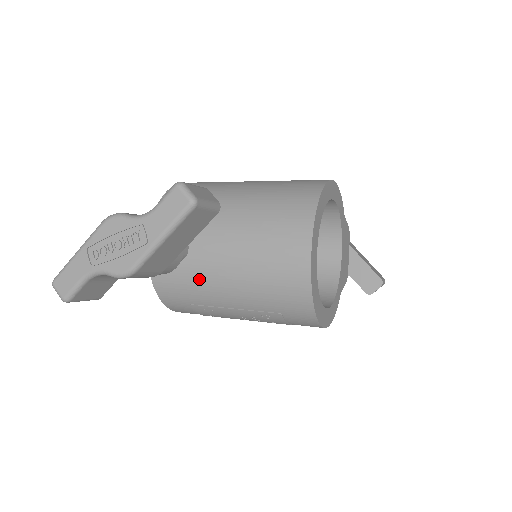
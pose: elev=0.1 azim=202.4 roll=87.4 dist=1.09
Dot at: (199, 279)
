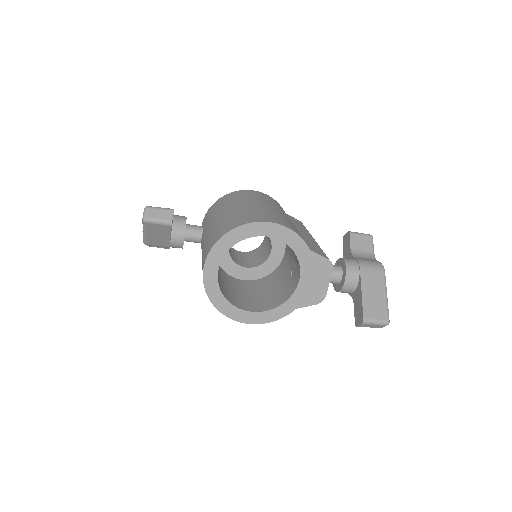
Dot at: occluded
